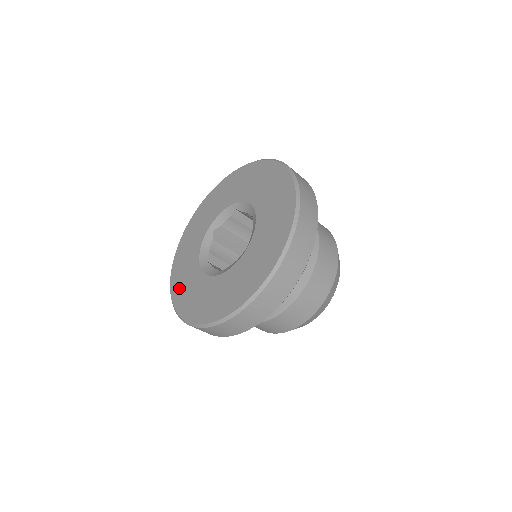
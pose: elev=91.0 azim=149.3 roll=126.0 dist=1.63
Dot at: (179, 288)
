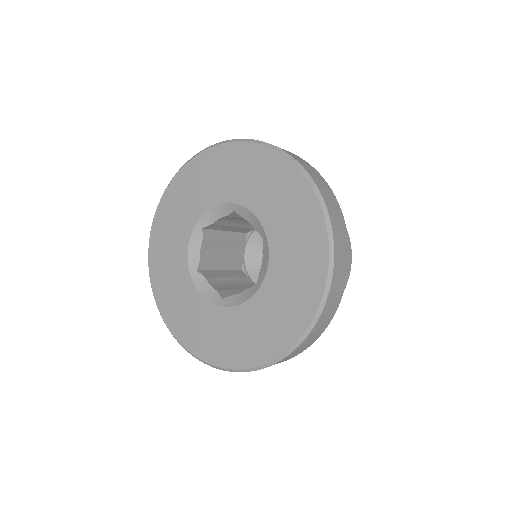
Dot at: (222, 350)
